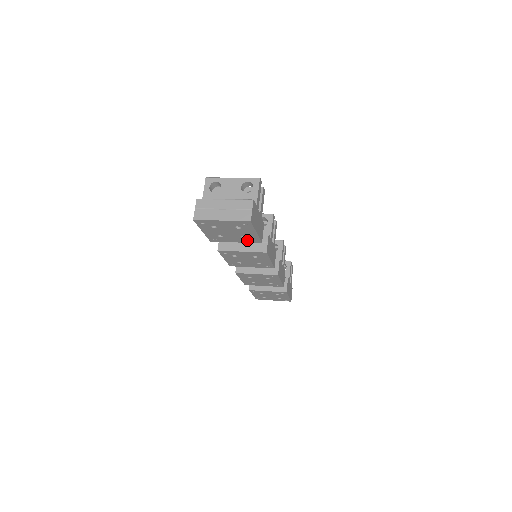
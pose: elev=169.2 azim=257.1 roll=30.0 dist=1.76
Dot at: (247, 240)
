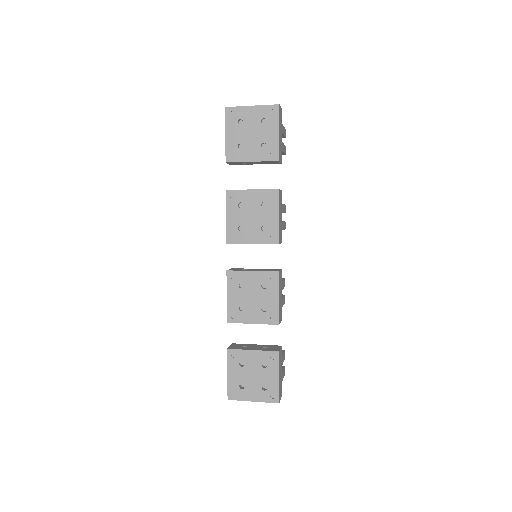
Dot at: (265, 154)
